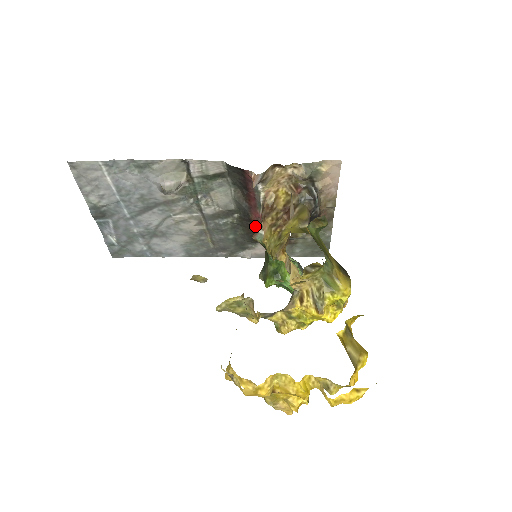
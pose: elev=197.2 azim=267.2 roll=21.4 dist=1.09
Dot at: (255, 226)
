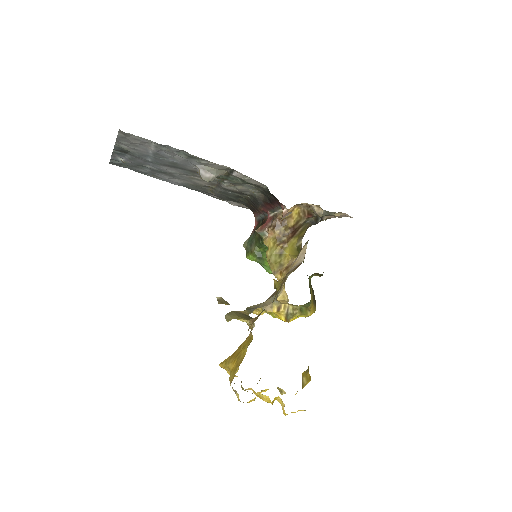
Dot at: (258, 209)
